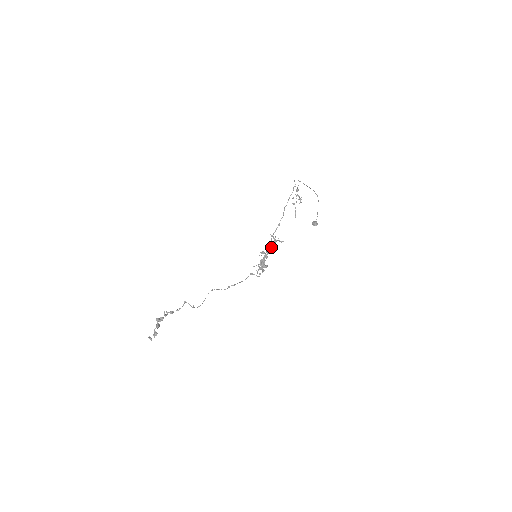
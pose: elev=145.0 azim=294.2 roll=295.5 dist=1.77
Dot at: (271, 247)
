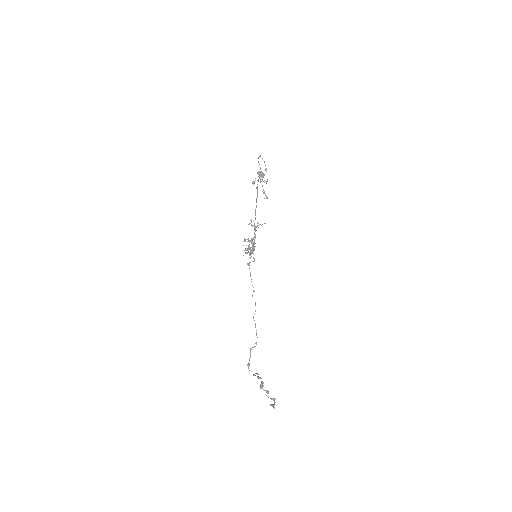
Dot at: (254, 233)
